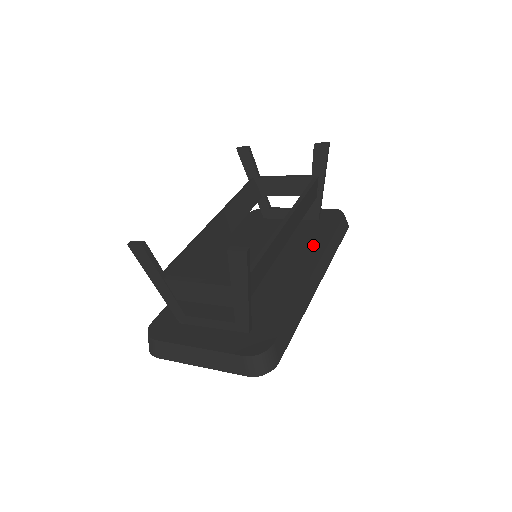
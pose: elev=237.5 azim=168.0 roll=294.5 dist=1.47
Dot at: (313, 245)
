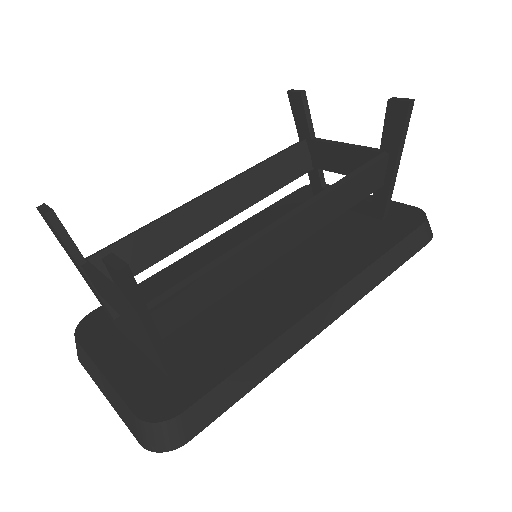
Dot at: (348, 260)
